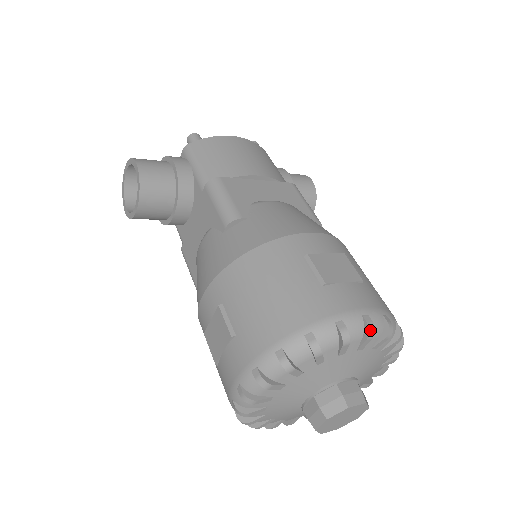
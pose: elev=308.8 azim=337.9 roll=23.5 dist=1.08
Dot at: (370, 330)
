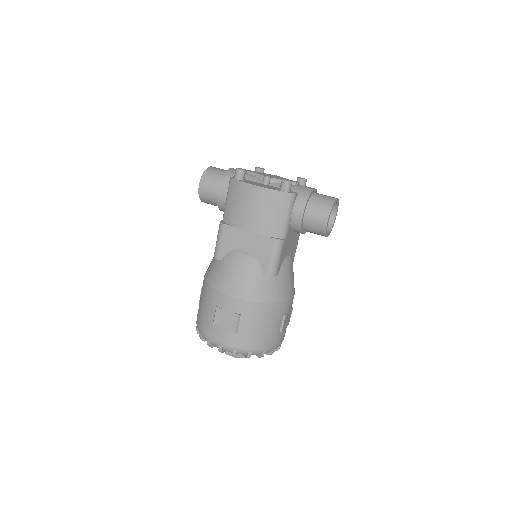
Dot at: (219, 351)
